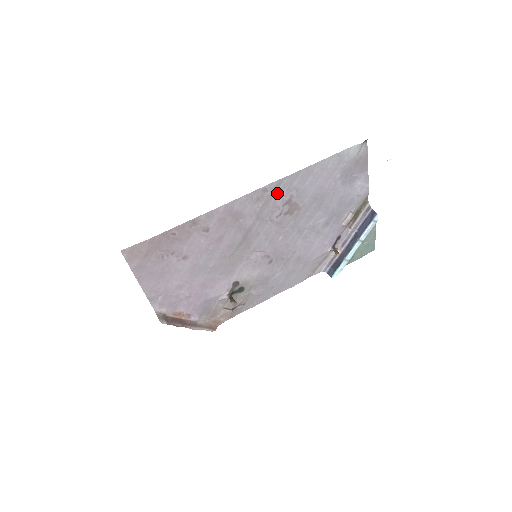
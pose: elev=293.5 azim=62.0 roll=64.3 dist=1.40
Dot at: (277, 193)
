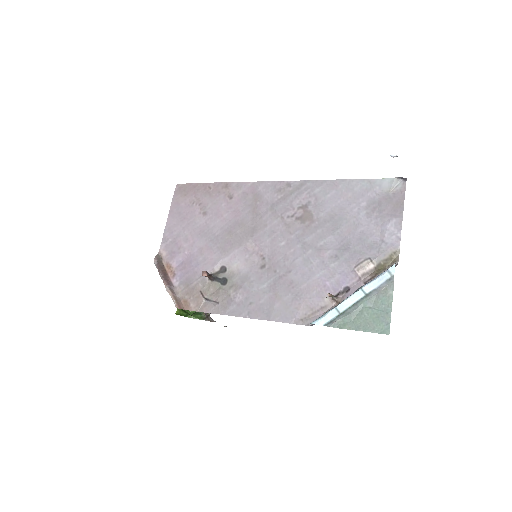
Dot at: (298, 193)
